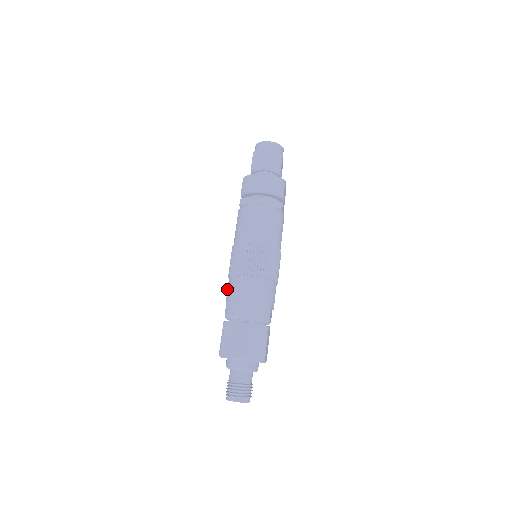
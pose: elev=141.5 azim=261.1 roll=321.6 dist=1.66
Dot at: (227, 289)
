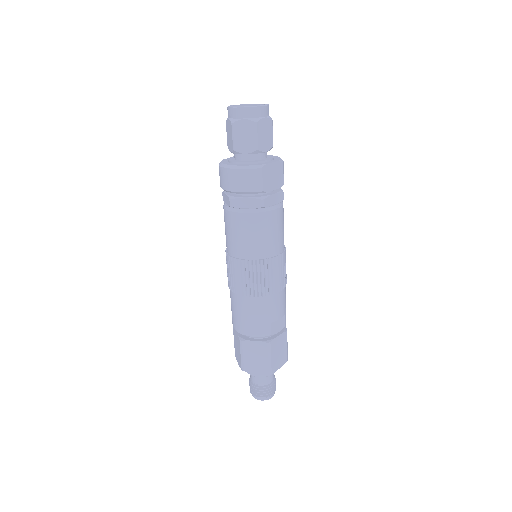
Dot at: occluded
